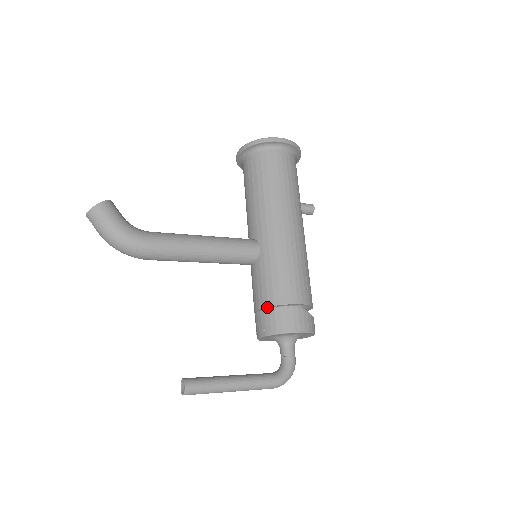
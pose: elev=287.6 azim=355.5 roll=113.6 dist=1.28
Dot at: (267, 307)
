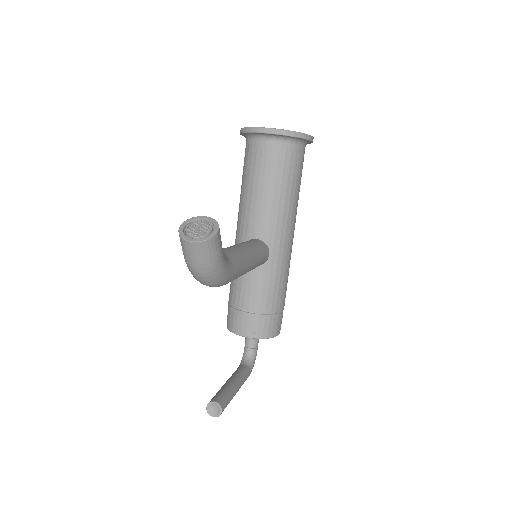
Dot at: (263, 313)
